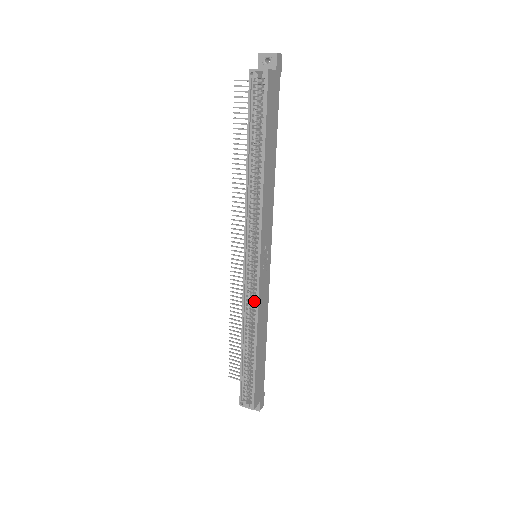
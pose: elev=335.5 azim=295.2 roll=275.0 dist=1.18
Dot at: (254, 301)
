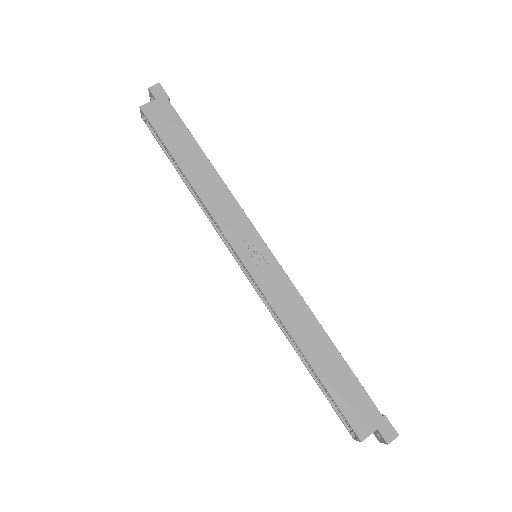
Dot at: occluded
